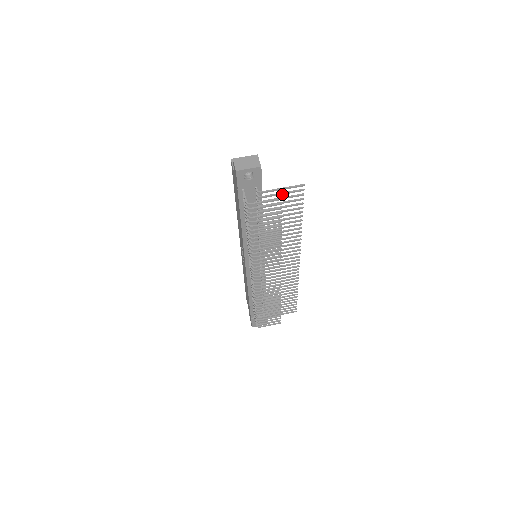
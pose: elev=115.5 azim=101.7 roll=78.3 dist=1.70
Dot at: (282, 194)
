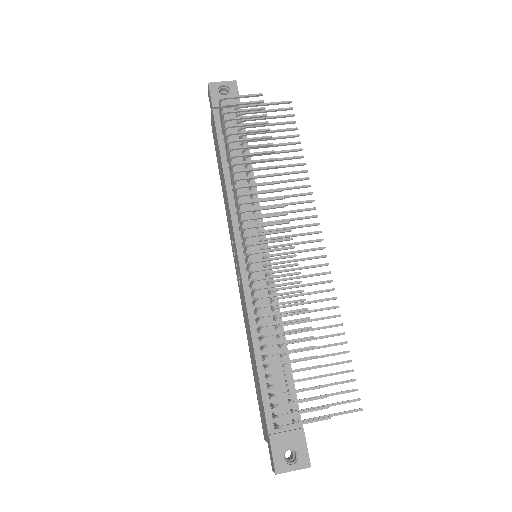
Dot at: (266, 111)
